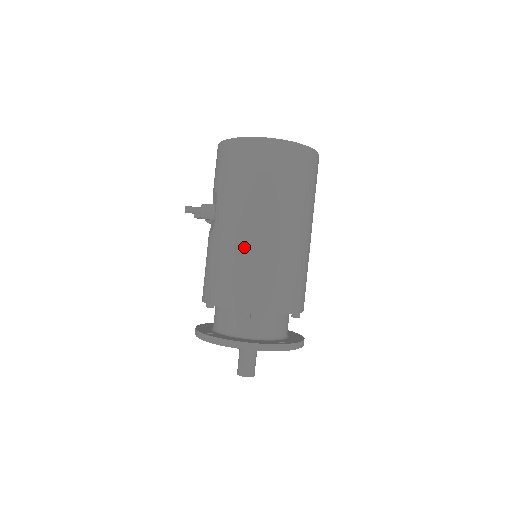
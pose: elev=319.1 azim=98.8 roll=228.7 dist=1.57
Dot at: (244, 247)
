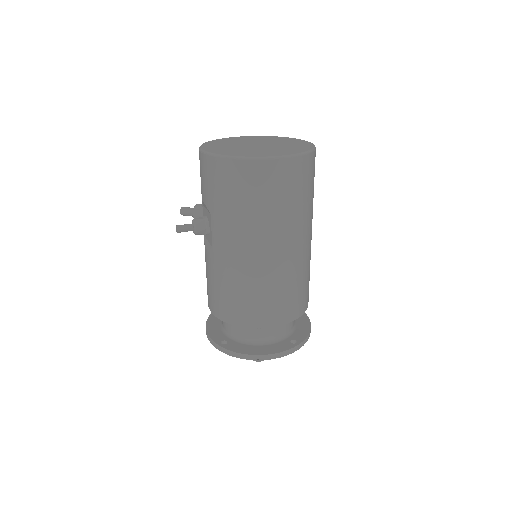
Dot at: (250, 273)
